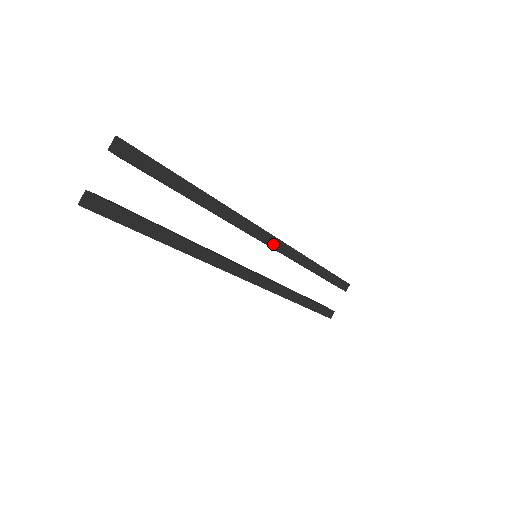
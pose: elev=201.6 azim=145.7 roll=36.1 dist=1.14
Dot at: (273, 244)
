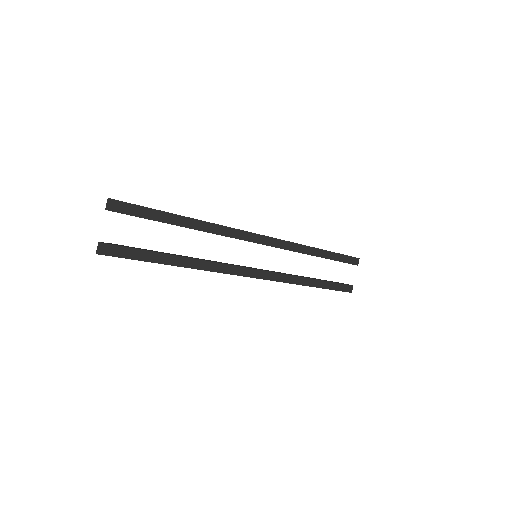
Dot at: (267, 242)
